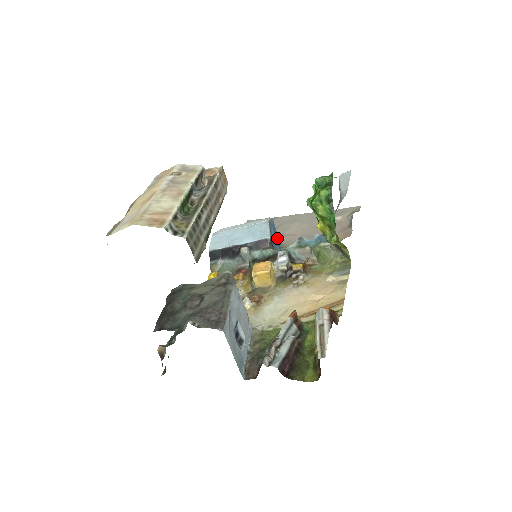
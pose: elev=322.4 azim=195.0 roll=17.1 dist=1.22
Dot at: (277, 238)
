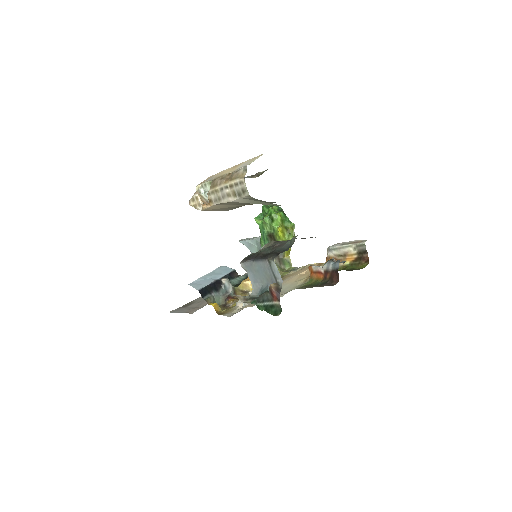
Dot at: occluded
